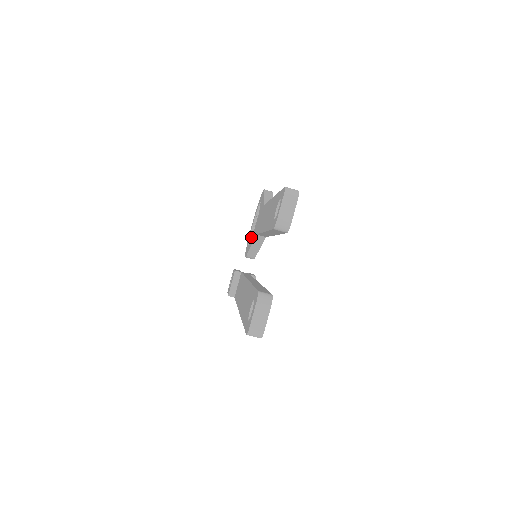
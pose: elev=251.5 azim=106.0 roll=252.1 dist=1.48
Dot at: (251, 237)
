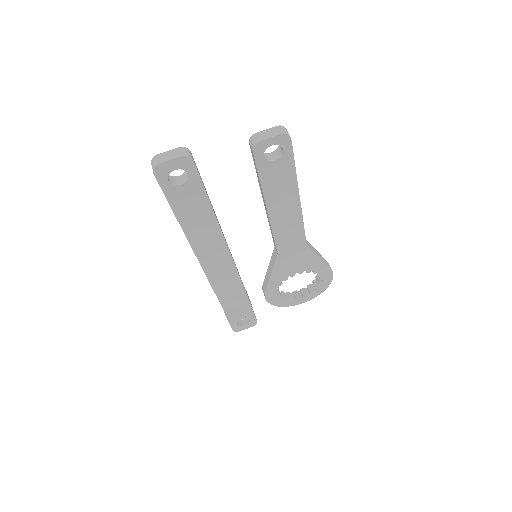
Dot at: (286, 294)
